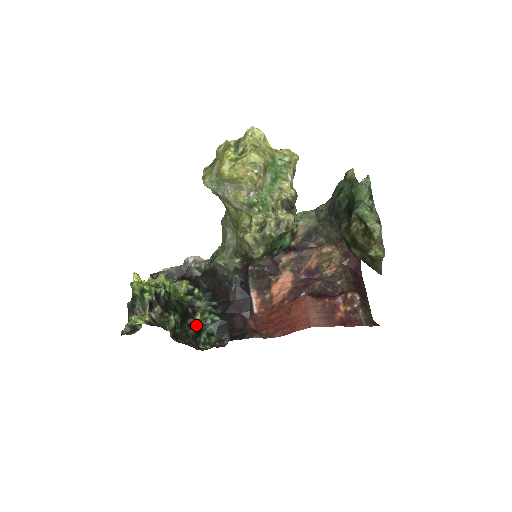
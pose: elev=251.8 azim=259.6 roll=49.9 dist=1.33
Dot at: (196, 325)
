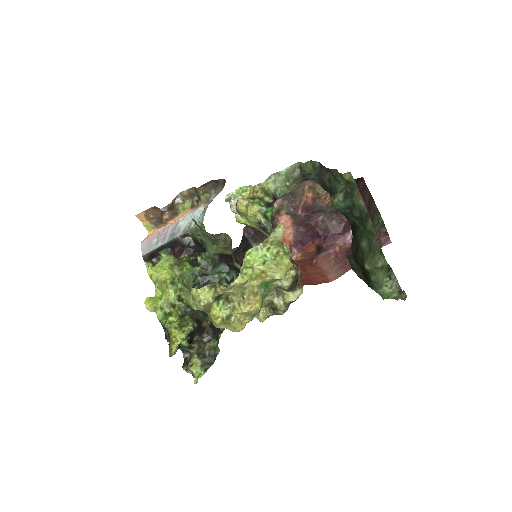
Dot at: occluded
